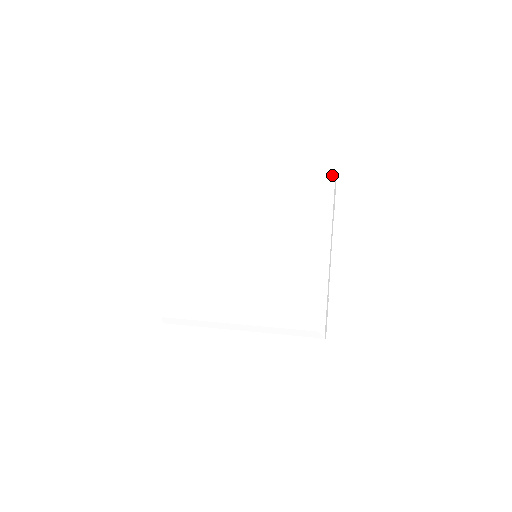
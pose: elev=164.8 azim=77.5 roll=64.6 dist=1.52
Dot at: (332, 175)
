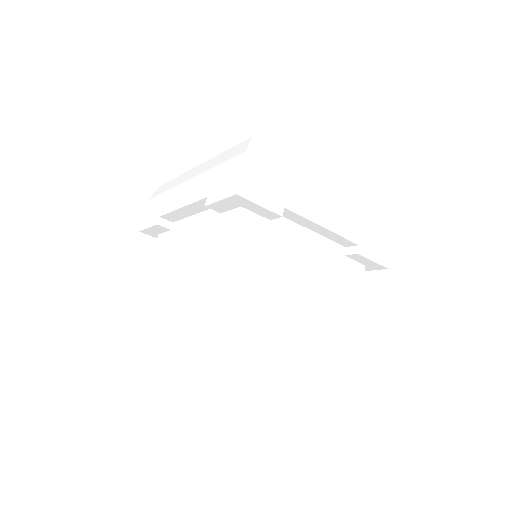
Dot at: occluded
